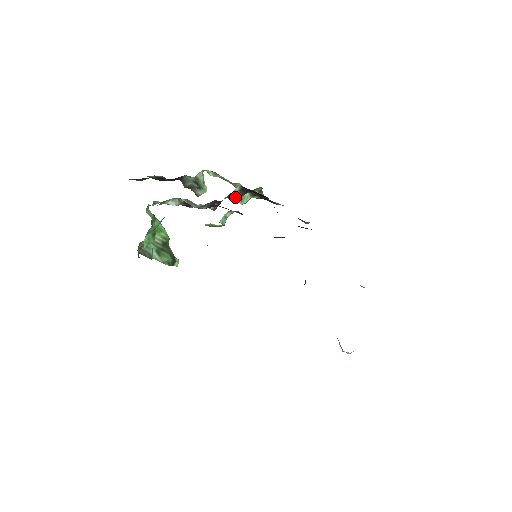
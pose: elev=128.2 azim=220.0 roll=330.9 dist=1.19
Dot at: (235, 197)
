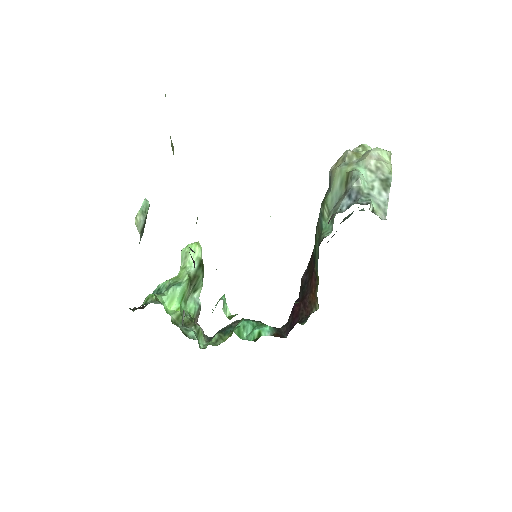
Dot at: occluded
